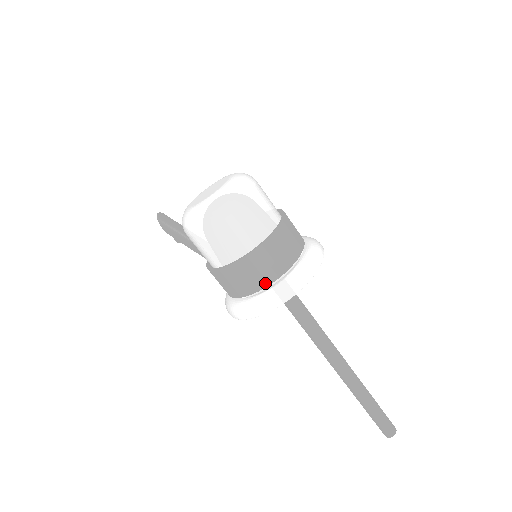
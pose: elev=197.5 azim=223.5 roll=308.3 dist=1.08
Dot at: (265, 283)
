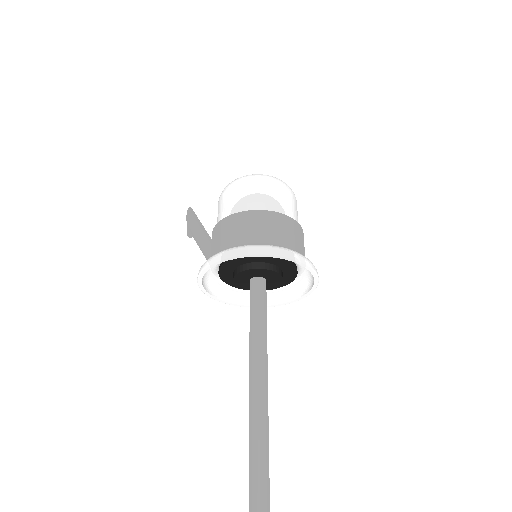
Dot at: (268, 240)
